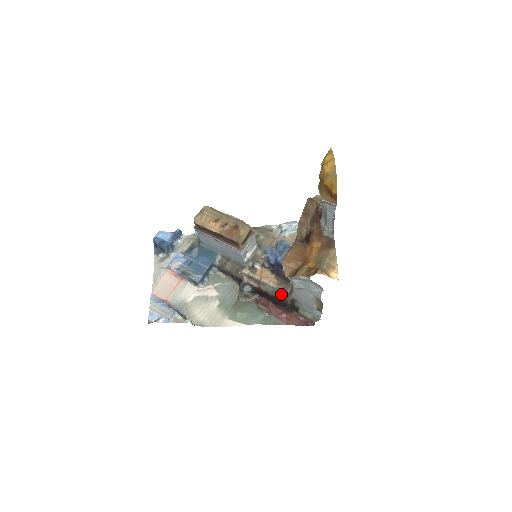
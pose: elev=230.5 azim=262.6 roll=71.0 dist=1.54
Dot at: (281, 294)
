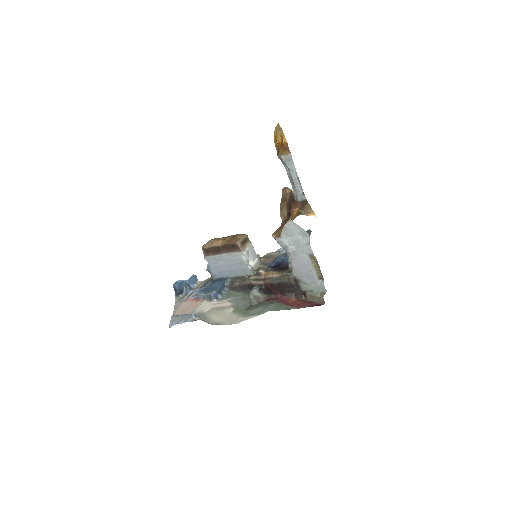
Dot at: (283, 276)
